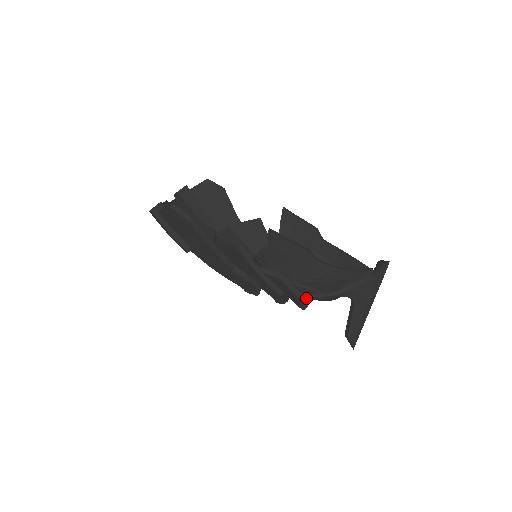
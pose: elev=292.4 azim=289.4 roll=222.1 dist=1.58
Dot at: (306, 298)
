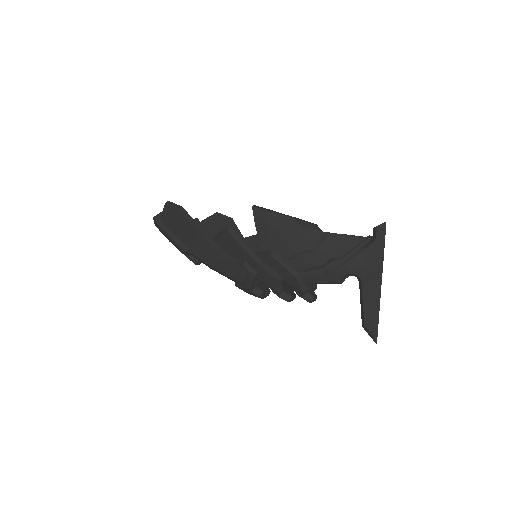
Dot at: (313, 293)
